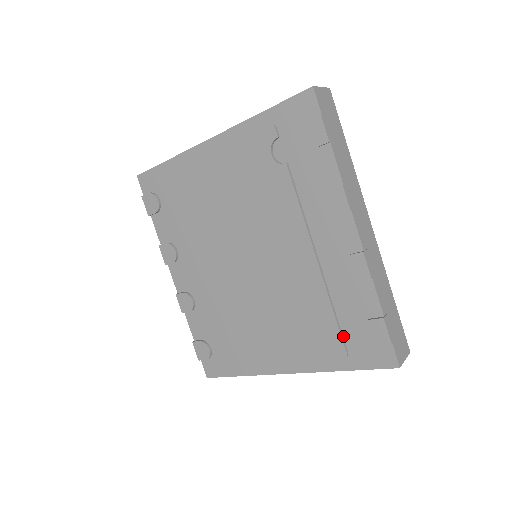
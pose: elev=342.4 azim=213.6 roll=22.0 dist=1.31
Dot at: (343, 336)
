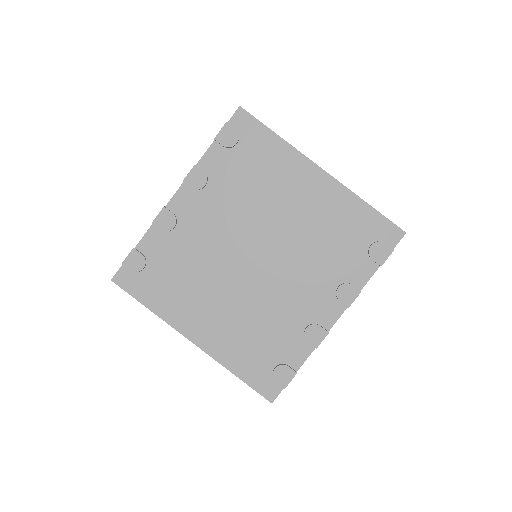
Dot at: (260, 358)
